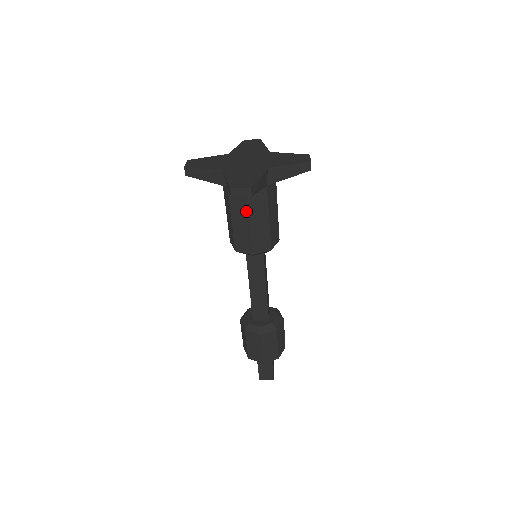
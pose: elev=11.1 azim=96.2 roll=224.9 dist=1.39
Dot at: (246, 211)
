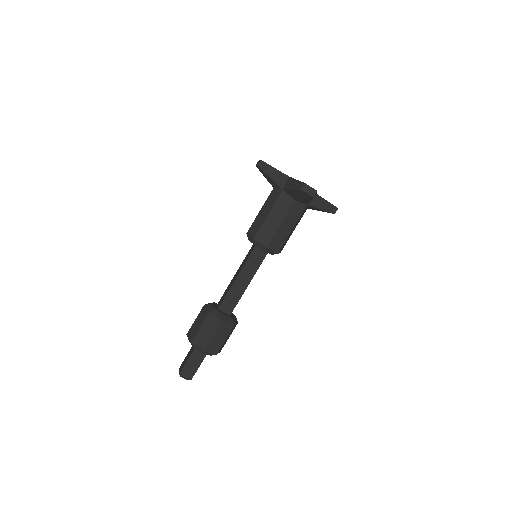
Dot at: (285, 212)
